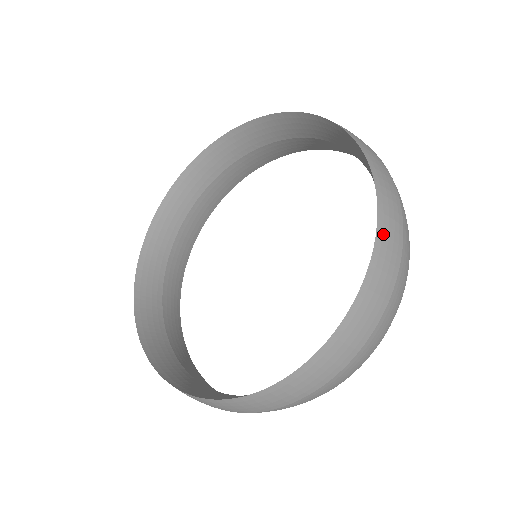
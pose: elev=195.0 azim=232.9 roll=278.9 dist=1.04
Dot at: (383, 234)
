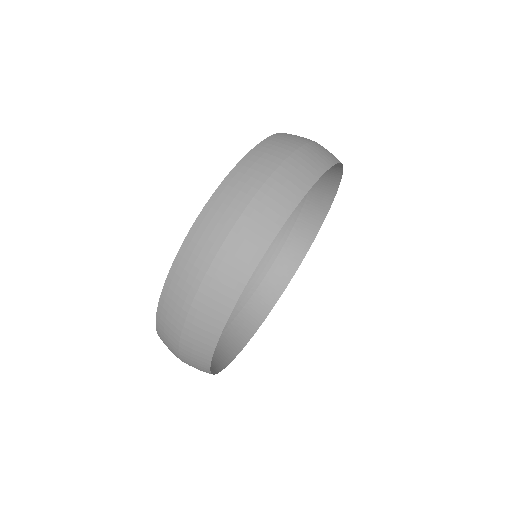
Dot at: occluded
